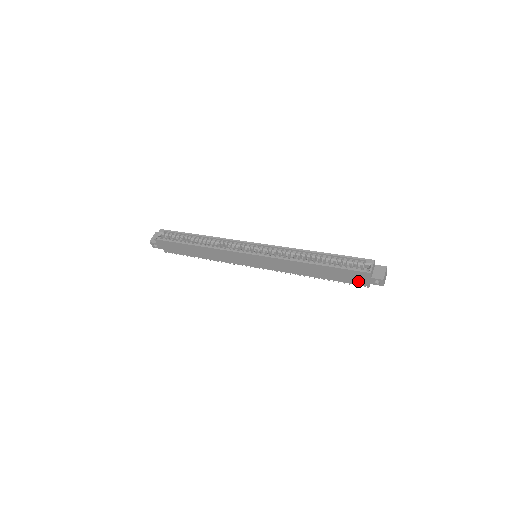
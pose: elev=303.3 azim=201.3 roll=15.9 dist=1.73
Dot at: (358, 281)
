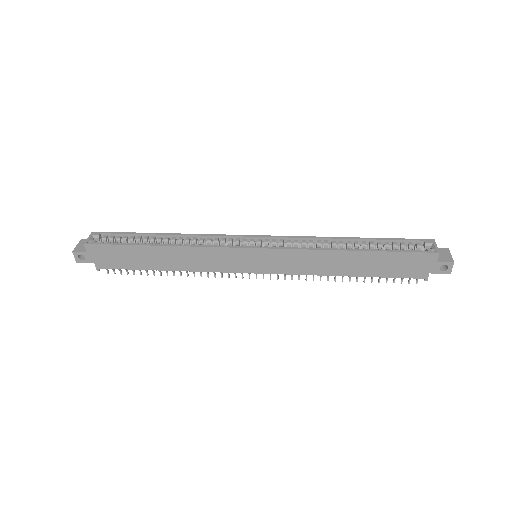
Dot at: (415, 271)
